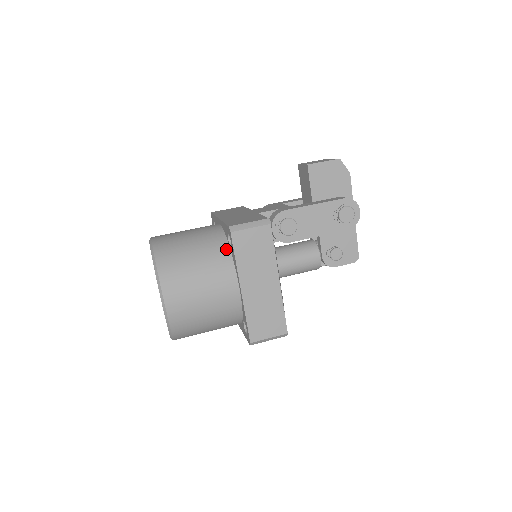
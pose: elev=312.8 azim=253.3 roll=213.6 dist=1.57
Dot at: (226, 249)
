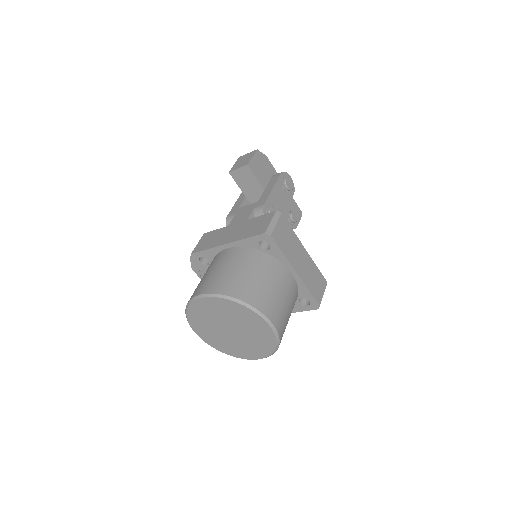
Dot at: (264, 255)
